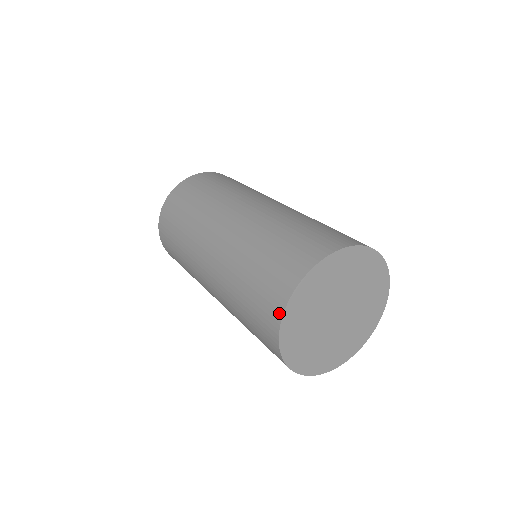
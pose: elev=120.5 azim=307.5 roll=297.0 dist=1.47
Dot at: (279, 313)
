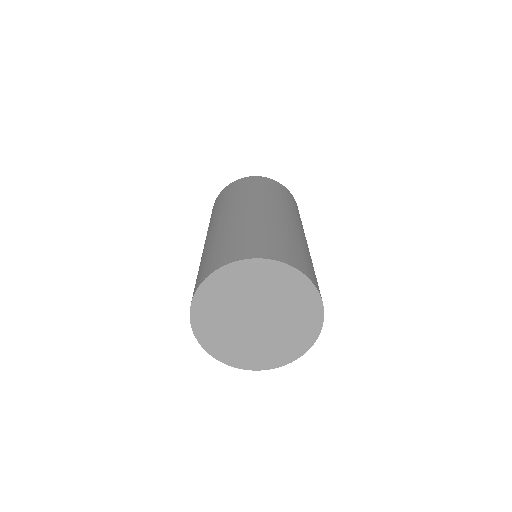
Dot at: (201, 281)
